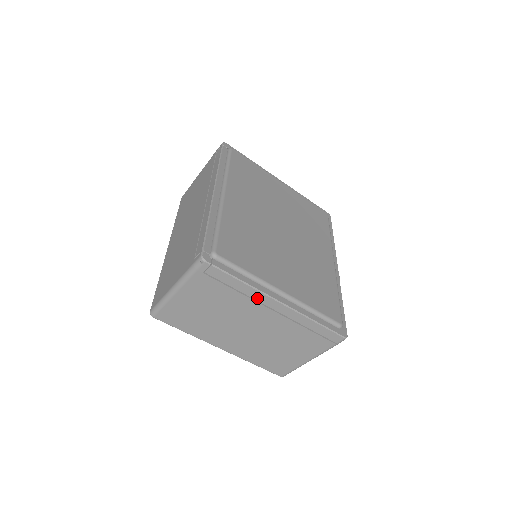
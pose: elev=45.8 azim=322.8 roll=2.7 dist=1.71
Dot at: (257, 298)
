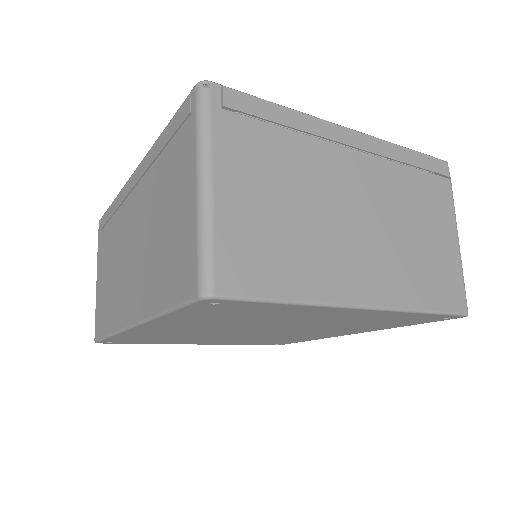
Dot at: (320, 132)
